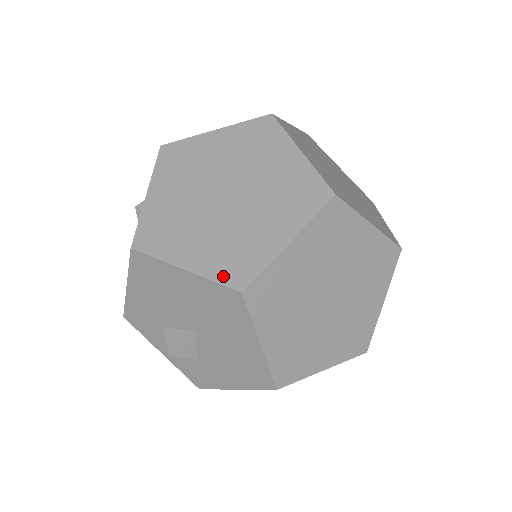
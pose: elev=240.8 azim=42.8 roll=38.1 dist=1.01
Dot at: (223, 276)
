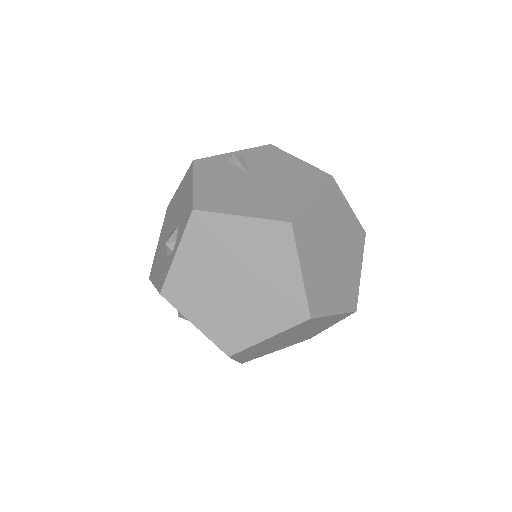
Dot at: (219, 342)
